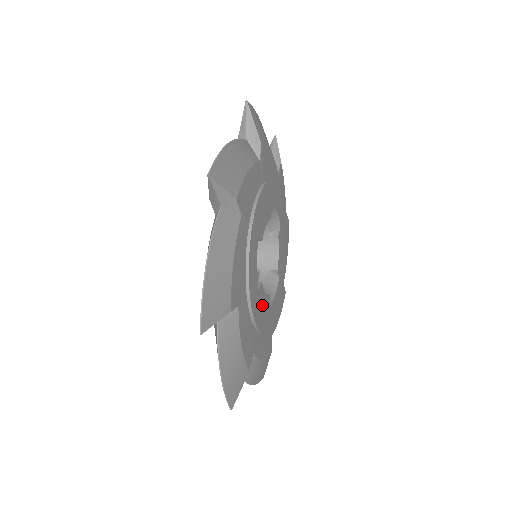
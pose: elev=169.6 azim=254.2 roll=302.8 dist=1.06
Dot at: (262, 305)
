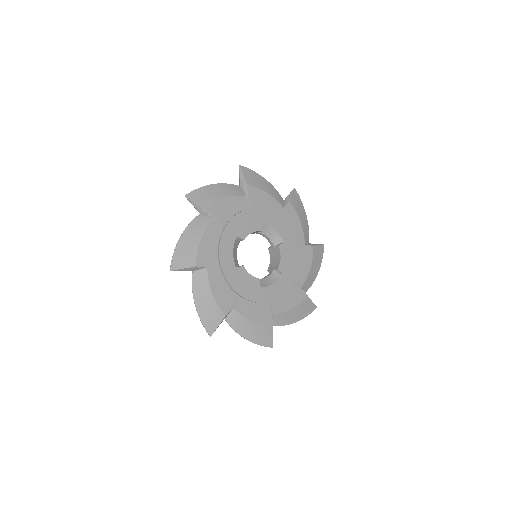
Dot at: (245, 280)
